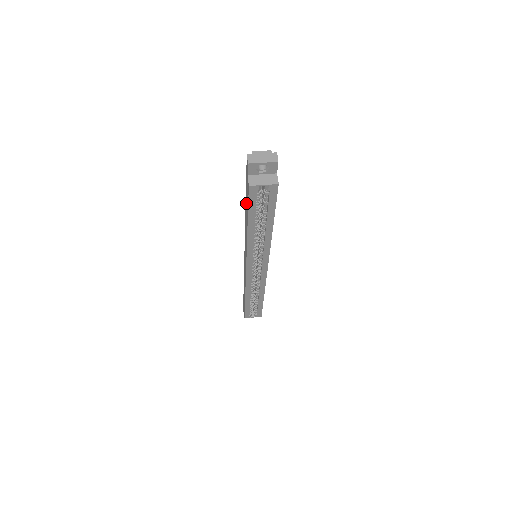
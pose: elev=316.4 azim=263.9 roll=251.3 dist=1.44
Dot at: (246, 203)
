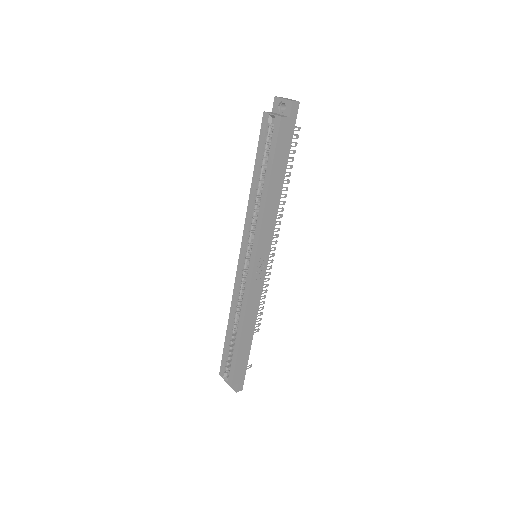
Dot at: occluded
